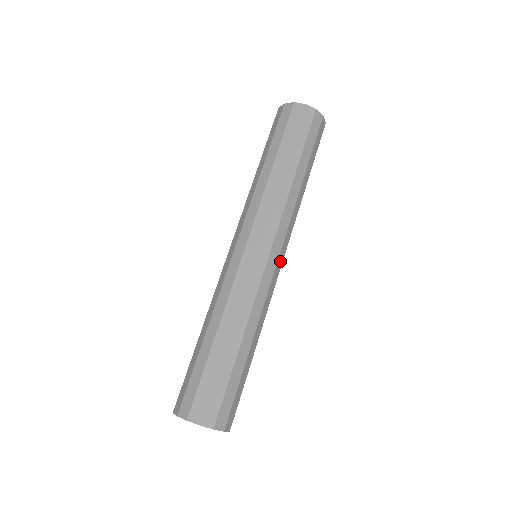
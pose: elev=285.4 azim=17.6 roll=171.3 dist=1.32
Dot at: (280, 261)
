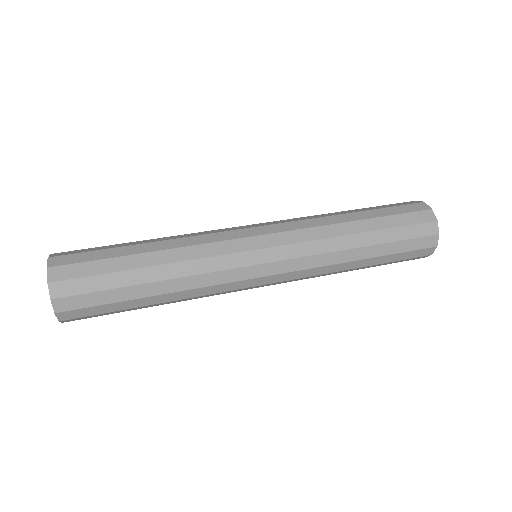
Dot at: (260, 243)
